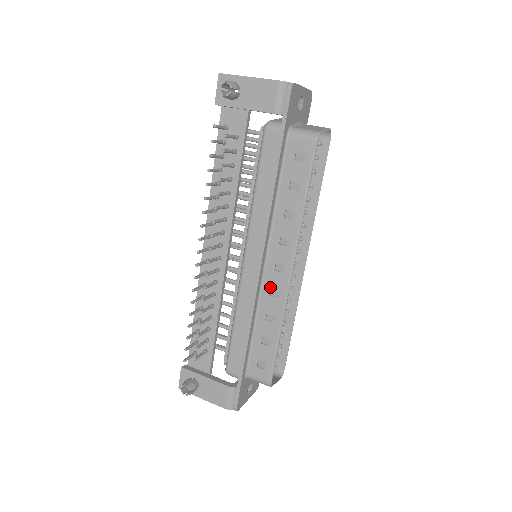
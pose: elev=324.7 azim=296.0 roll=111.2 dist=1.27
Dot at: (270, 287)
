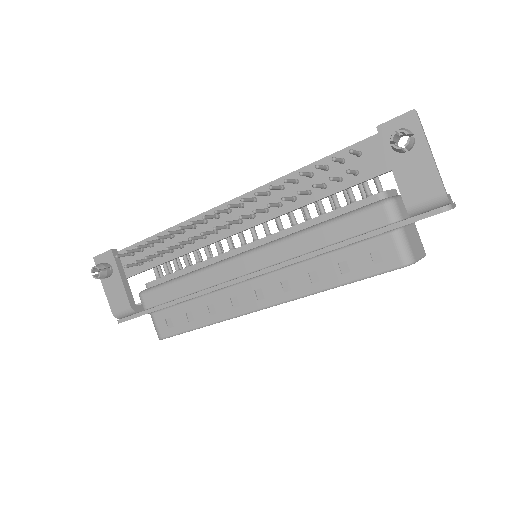
Dot at: (237, 294)
